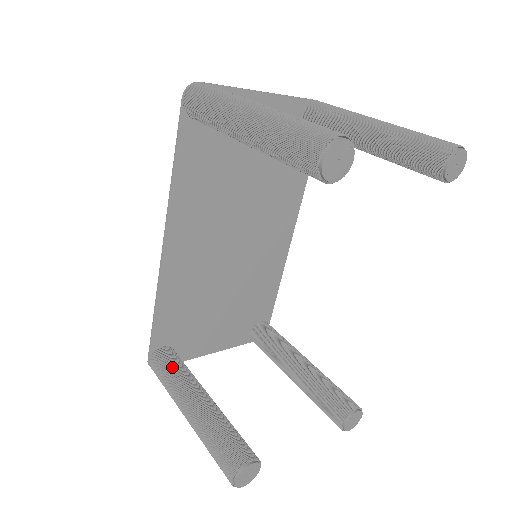
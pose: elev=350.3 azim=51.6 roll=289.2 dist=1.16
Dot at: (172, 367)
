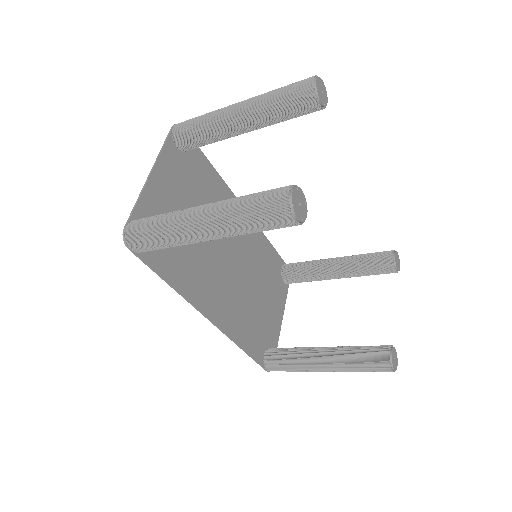
Dot at: (286, 359)
